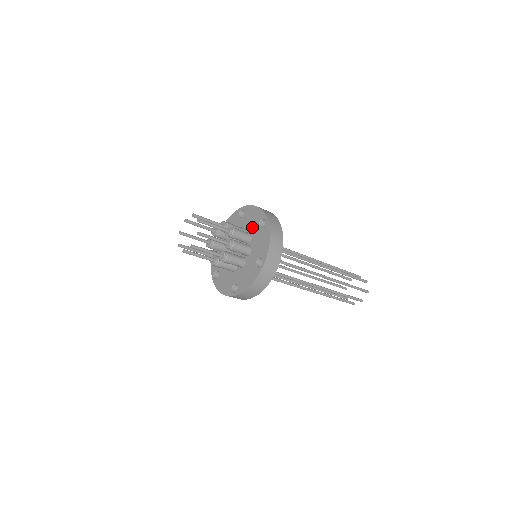
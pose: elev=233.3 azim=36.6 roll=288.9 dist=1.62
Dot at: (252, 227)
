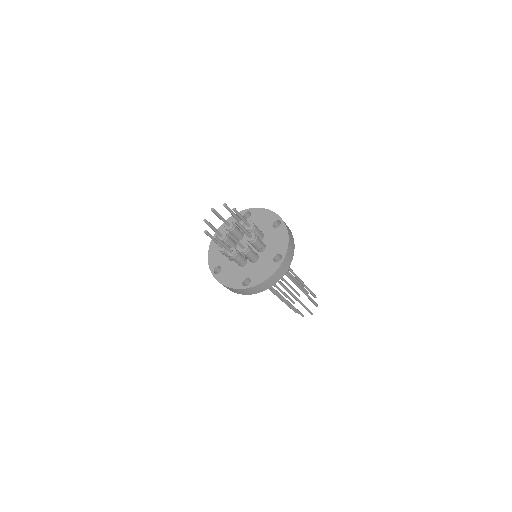
Dot at: (264, 227)
